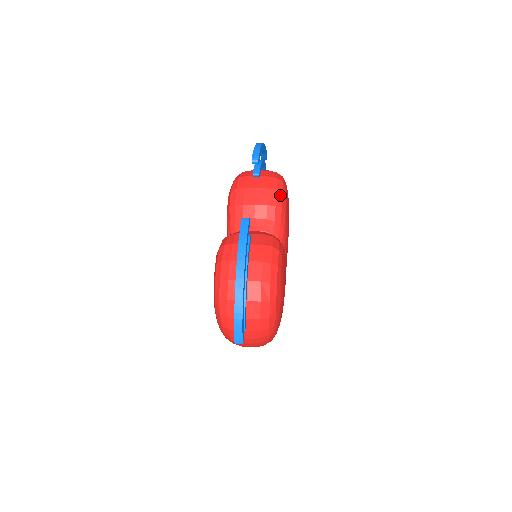
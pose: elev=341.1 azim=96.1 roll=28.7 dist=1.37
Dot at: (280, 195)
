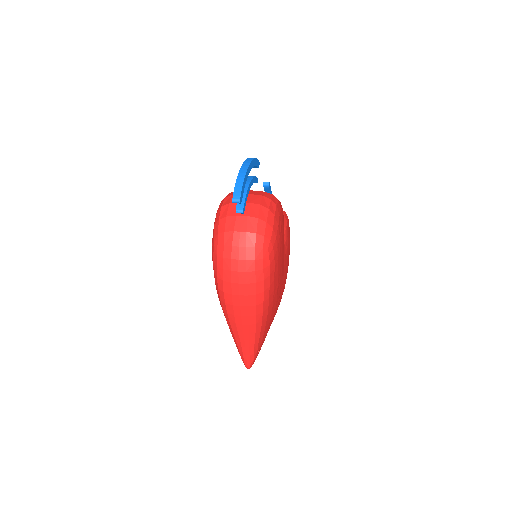
Dot at: (284, 212)
